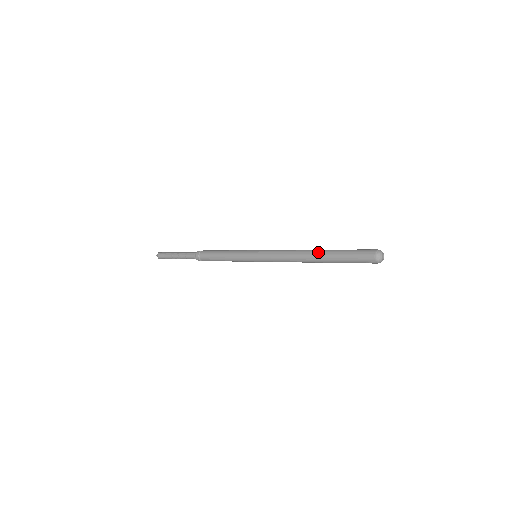
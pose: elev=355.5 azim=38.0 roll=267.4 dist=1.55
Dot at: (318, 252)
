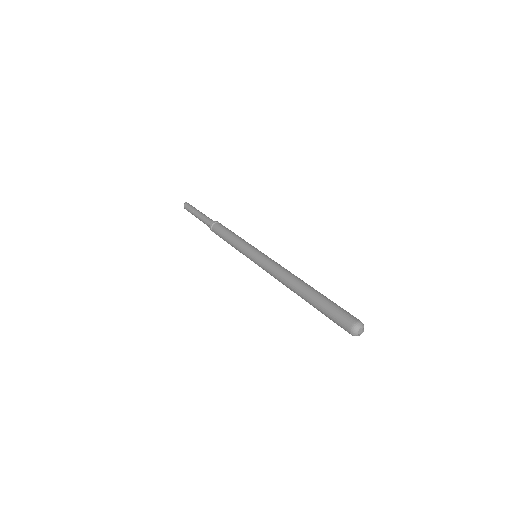
Dot at: (303, 290)
